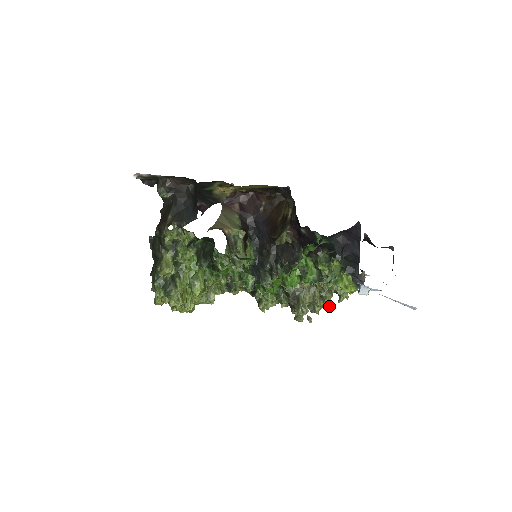
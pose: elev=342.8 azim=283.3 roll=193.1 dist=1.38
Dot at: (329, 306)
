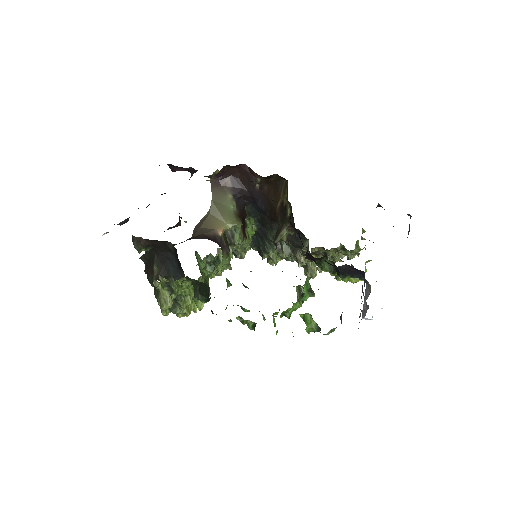
Dot at: (339, 261)
